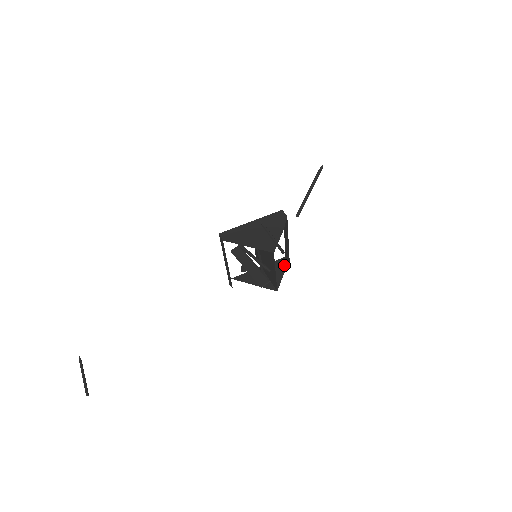
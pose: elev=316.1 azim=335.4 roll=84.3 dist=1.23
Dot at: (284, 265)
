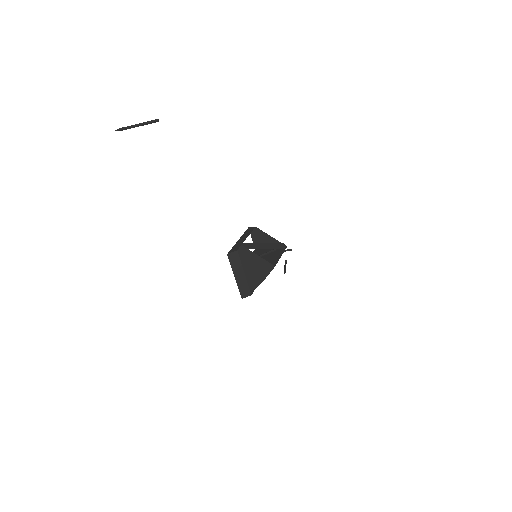
Dot at: (260, 282)
